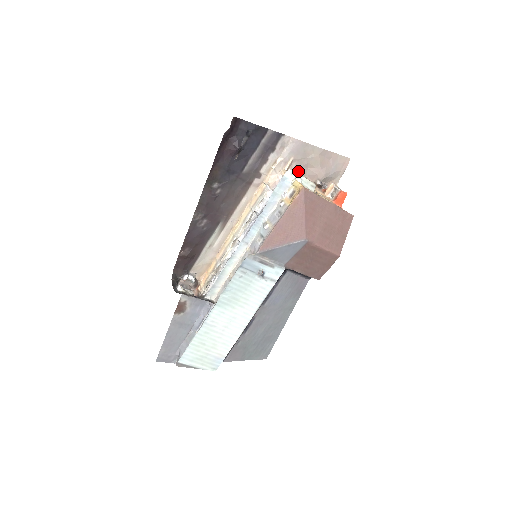
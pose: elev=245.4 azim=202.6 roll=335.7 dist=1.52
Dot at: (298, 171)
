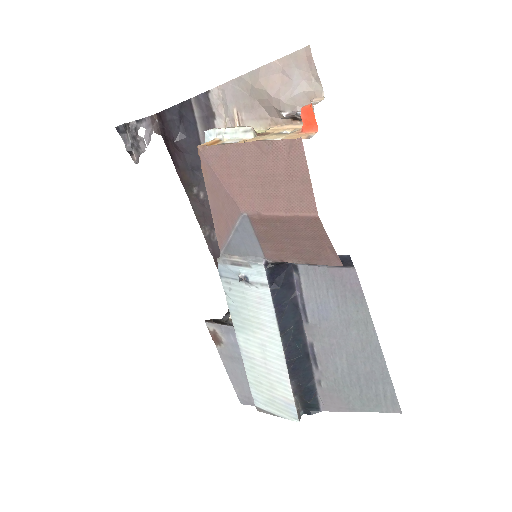
Dot at: (254, 119)
